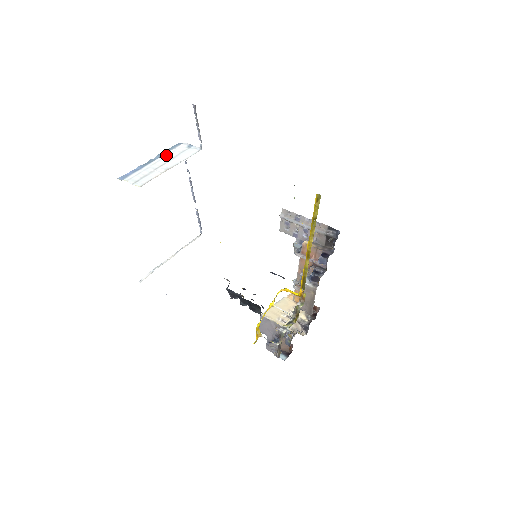
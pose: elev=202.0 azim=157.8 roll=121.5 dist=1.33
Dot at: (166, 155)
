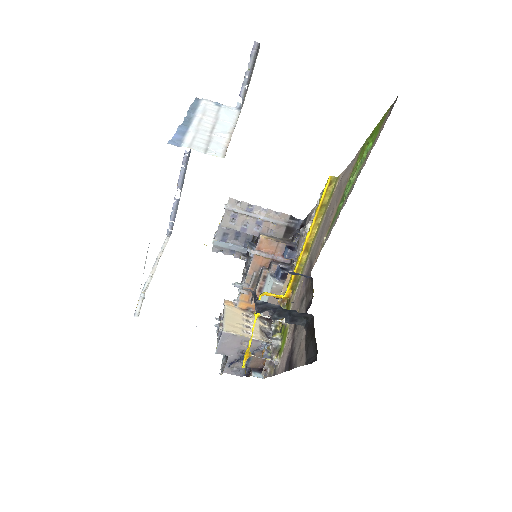
Dot at: (201, 113)
